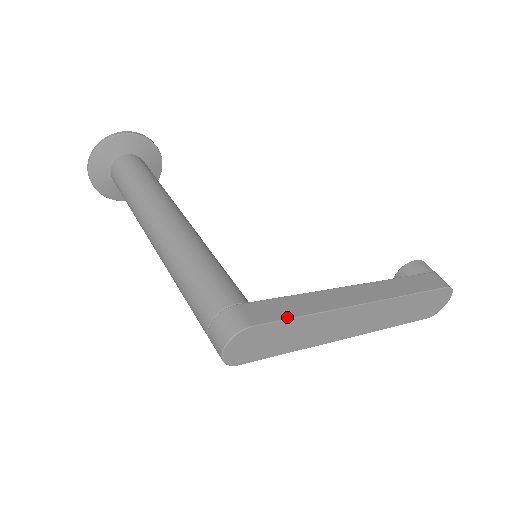
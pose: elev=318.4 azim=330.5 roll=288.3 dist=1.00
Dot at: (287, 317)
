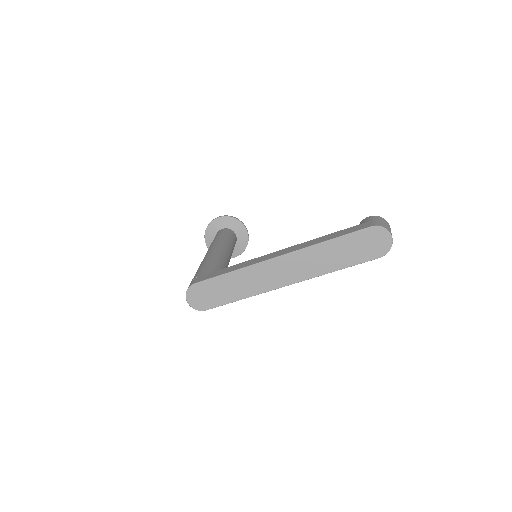
Dot at: (217, 275)
